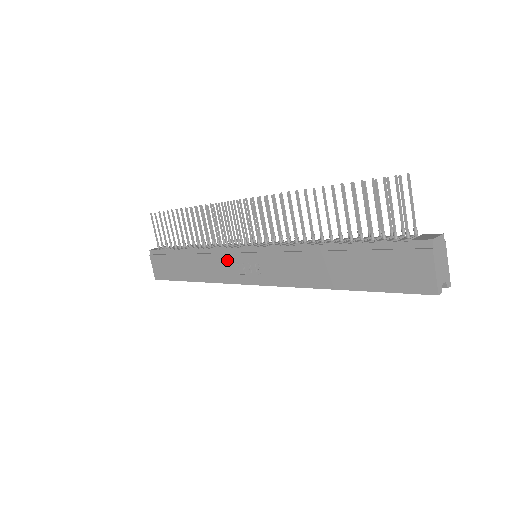
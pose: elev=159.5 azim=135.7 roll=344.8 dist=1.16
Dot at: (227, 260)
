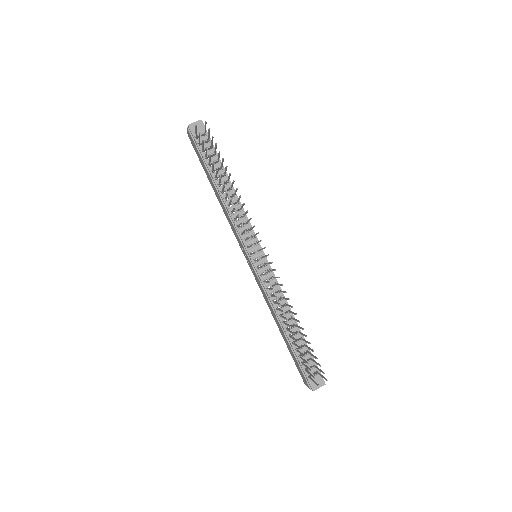
Dot at: (237, 237)
